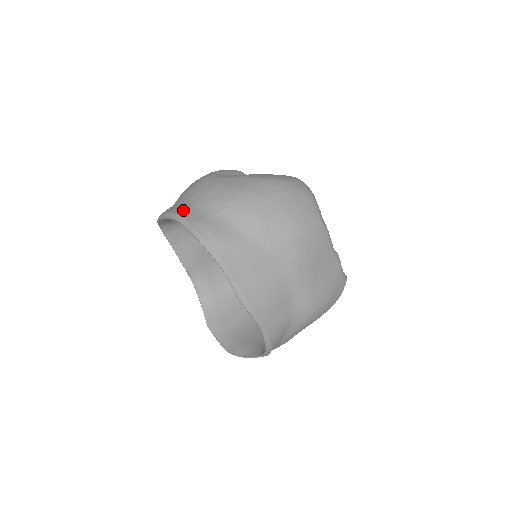
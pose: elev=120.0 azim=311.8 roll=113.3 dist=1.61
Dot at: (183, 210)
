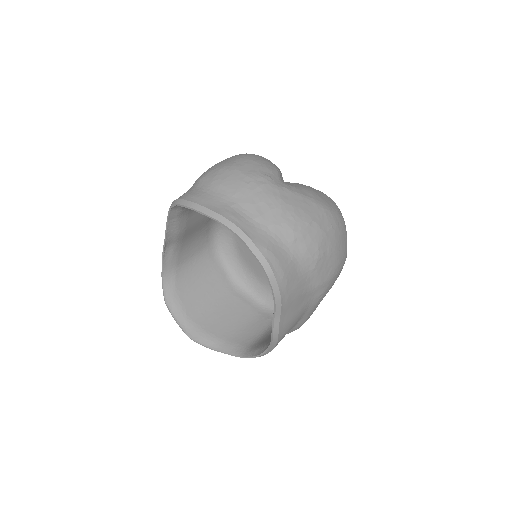
Dot at: (244, 222)
